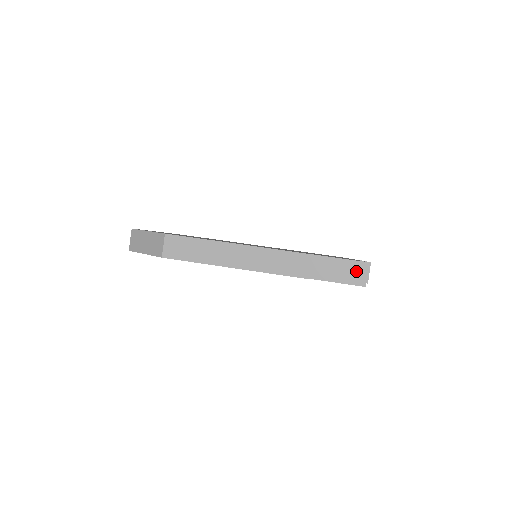
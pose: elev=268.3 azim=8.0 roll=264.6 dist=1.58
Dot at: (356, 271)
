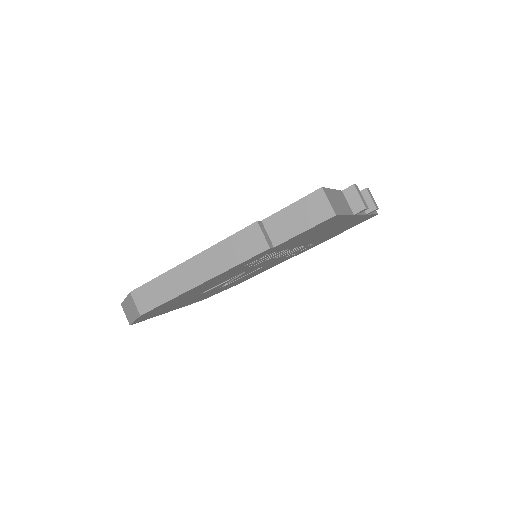
Dot at: (315, 206)
